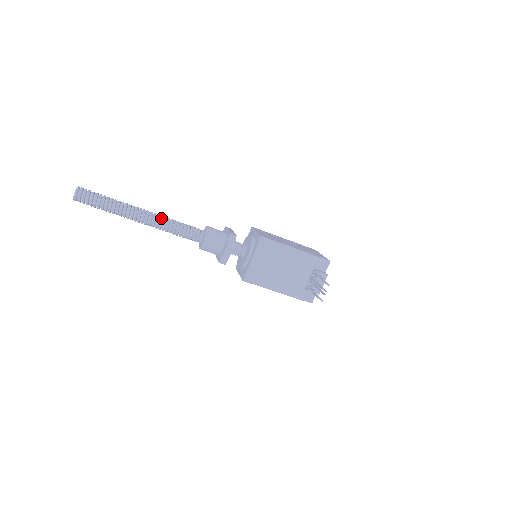
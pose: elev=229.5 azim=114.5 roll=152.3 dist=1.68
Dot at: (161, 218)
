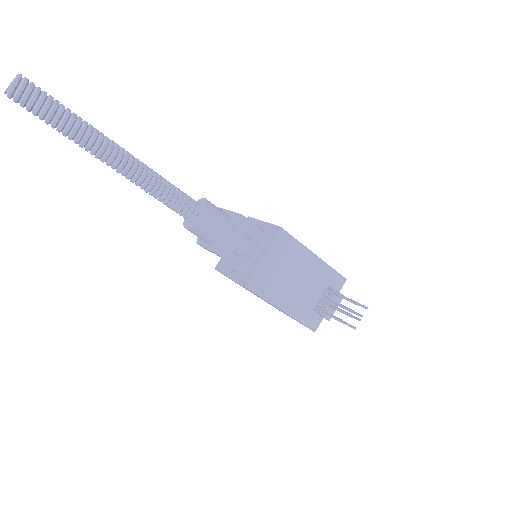
Dot at: (146, 167)
